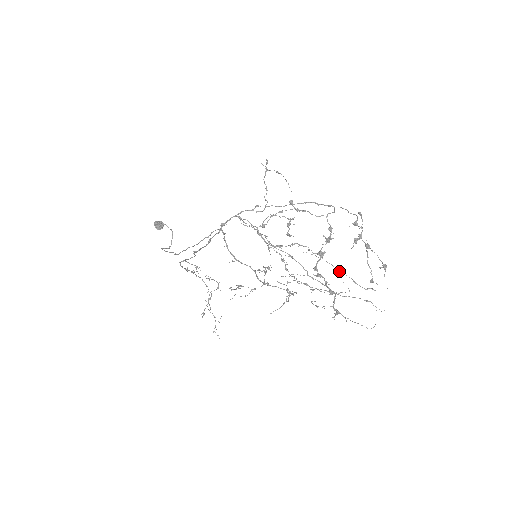
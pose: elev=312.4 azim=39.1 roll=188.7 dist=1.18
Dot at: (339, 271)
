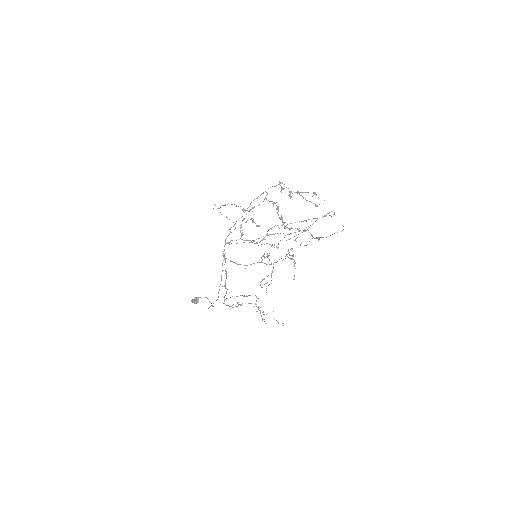
Dot at: (303, 221)
